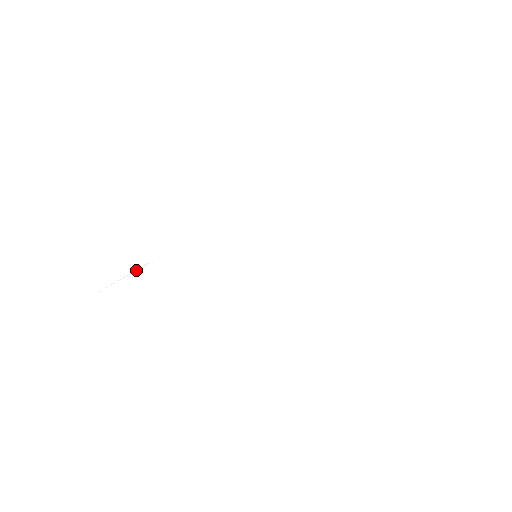
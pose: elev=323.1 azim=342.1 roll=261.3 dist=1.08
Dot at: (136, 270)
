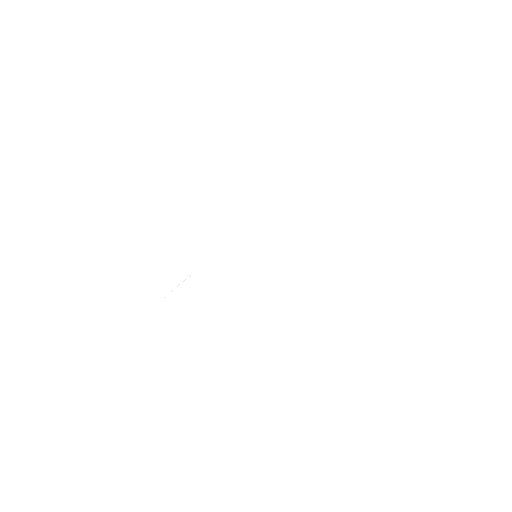
Dot at: (183, 281)
